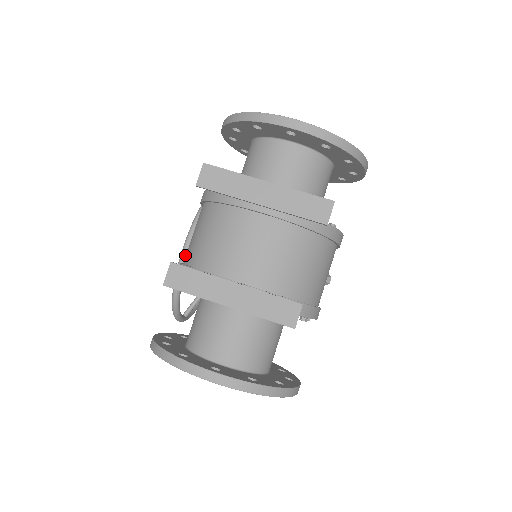
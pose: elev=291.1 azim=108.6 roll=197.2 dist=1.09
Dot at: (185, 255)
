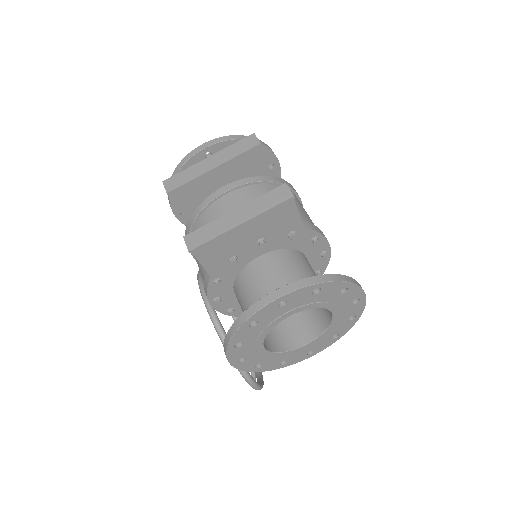
Dot at: (209, 304)
